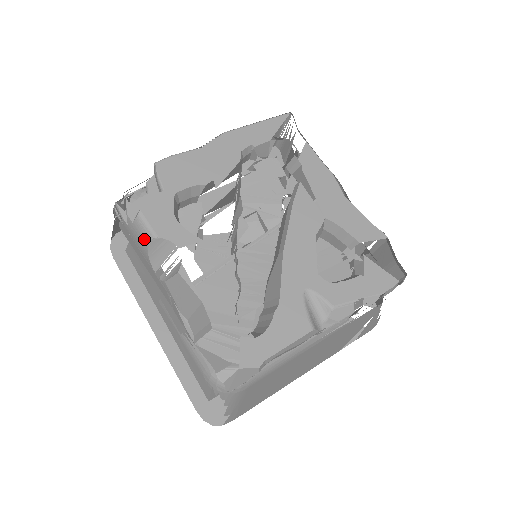
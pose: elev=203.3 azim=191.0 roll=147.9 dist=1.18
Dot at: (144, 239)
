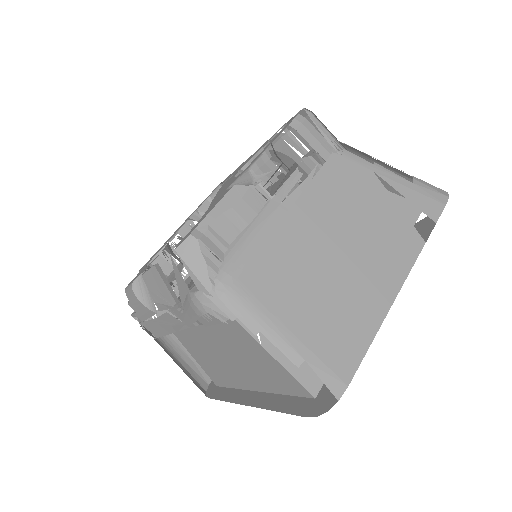
Dot at: (134, 298)
